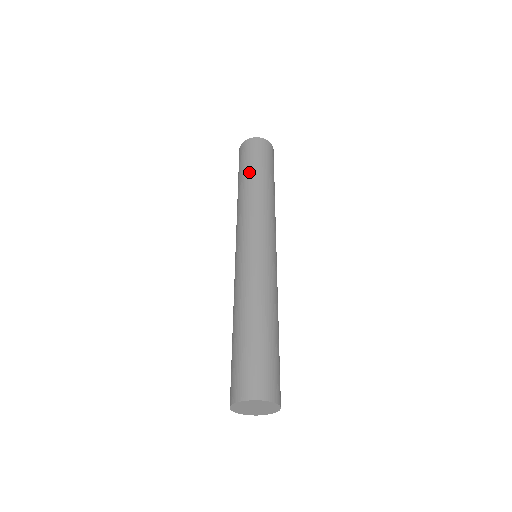
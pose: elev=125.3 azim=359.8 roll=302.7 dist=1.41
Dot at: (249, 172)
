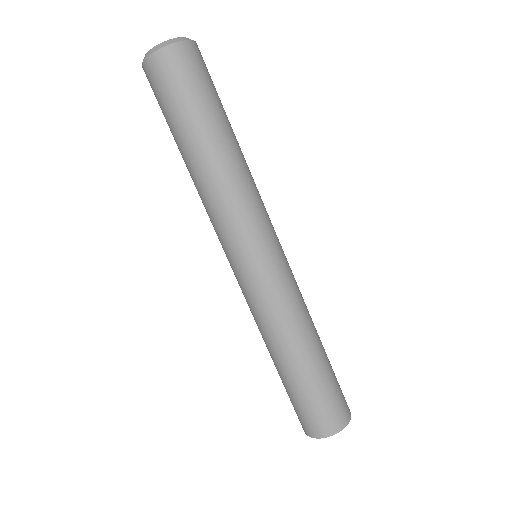
Dot at: (177, 142)
